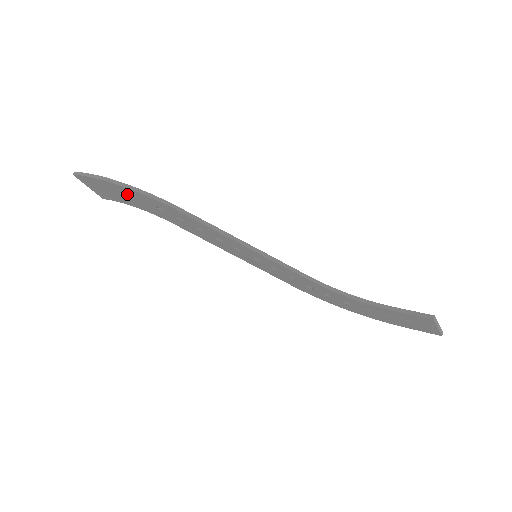
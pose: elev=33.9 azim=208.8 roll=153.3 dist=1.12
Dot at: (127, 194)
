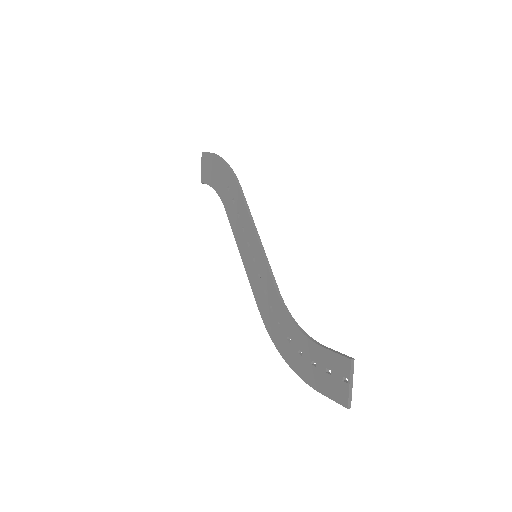
Dot at: (219, 171)
